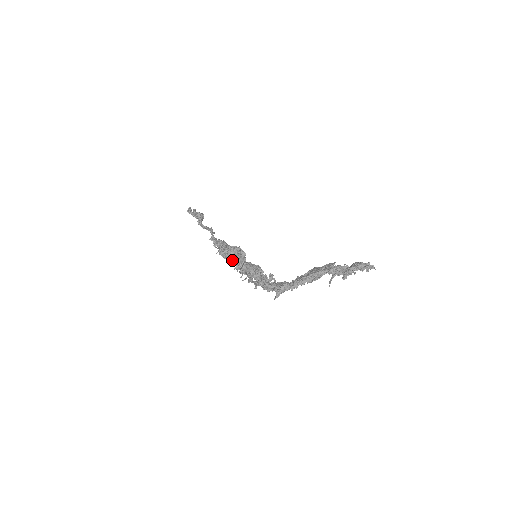
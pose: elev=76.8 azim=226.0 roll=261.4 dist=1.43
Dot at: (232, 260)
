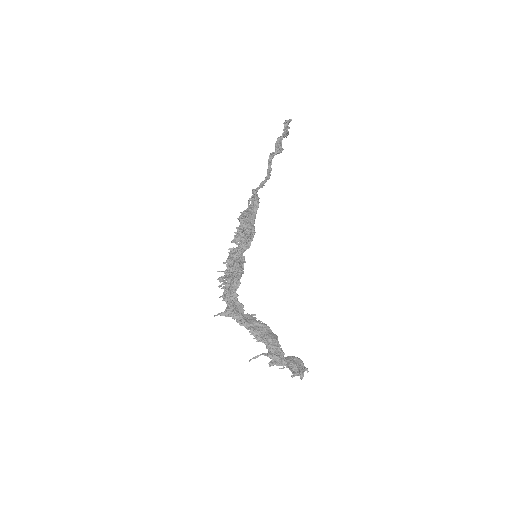
Dot at: (236, 239)
